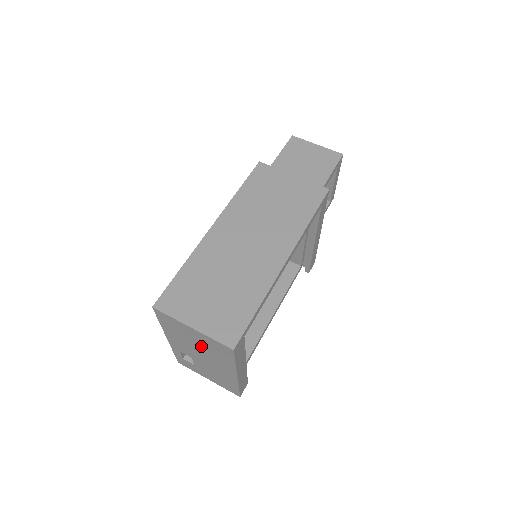
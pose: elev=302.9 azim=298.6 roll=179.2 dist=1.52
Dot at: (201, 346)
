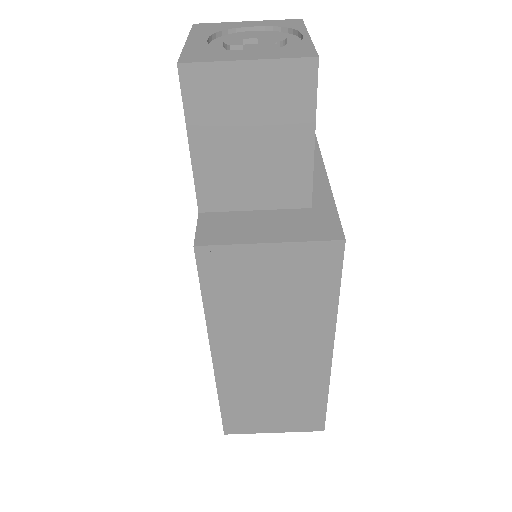
Dot at: occluded
